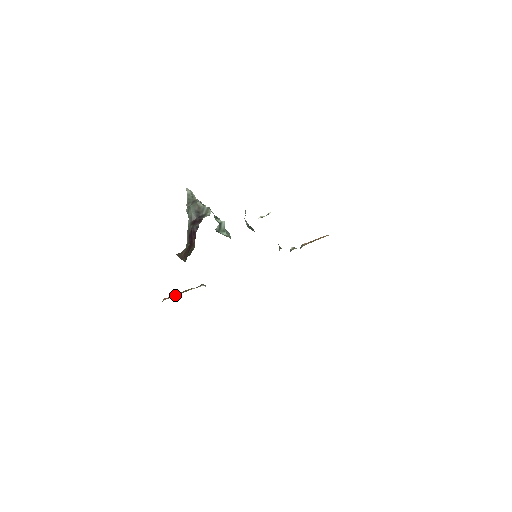
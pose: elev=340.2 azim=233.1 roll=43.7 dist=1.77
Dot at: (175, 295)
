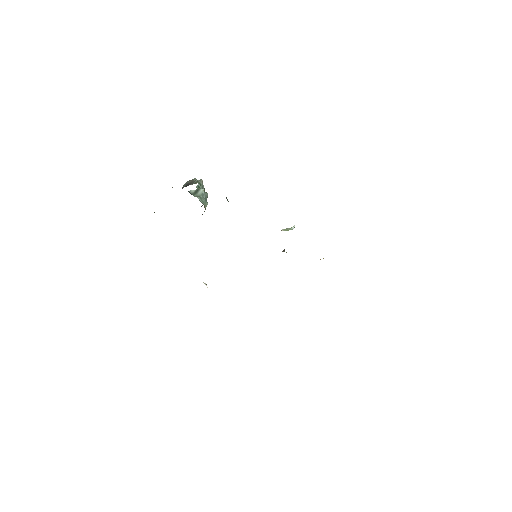
Dot at: occluded
